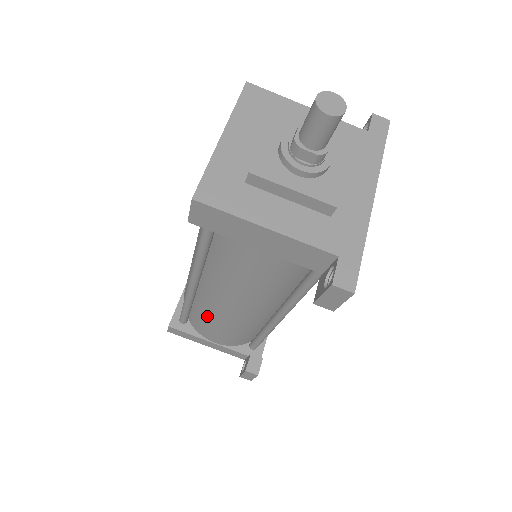
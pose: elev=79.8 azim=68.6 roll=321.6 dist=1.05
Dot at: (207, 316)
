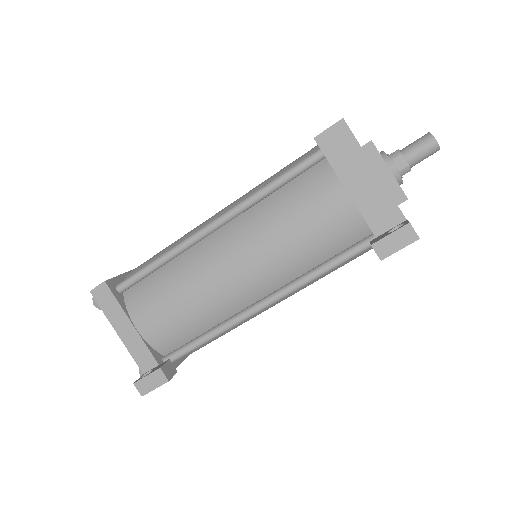
Dot at: (178, 278)
